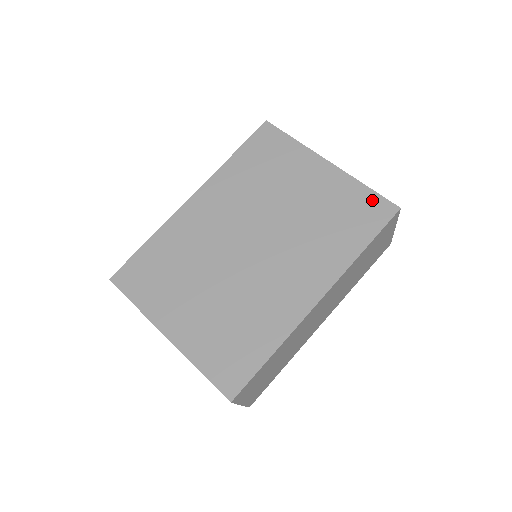
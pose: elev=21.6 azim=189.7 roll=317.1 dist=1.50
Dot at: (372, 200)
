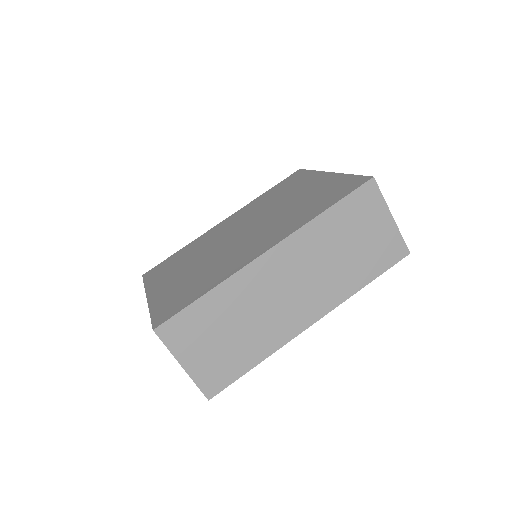
Dot at: (351, 180)
